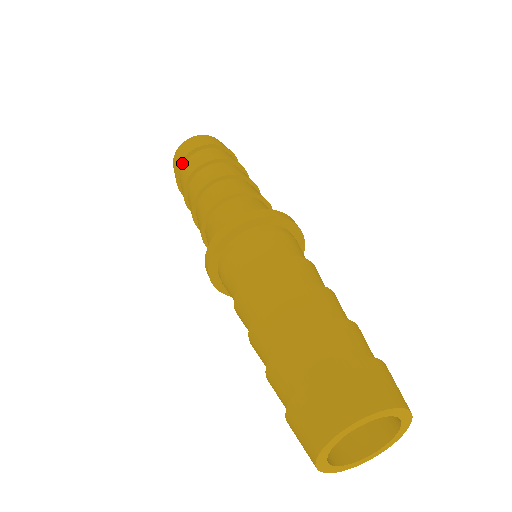
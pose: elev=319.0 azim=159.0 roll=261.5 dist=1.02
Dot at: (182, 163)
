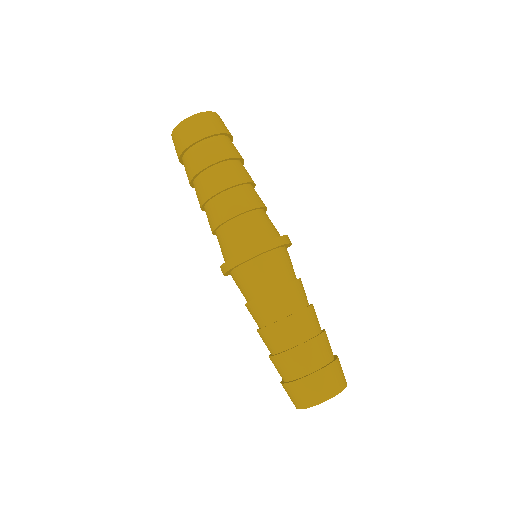
Dot at: (205, 138)
